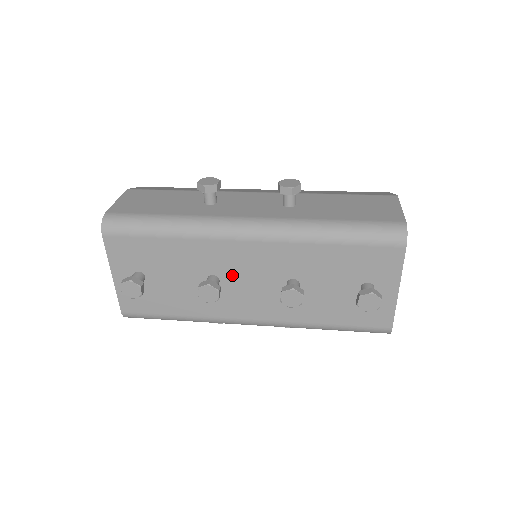
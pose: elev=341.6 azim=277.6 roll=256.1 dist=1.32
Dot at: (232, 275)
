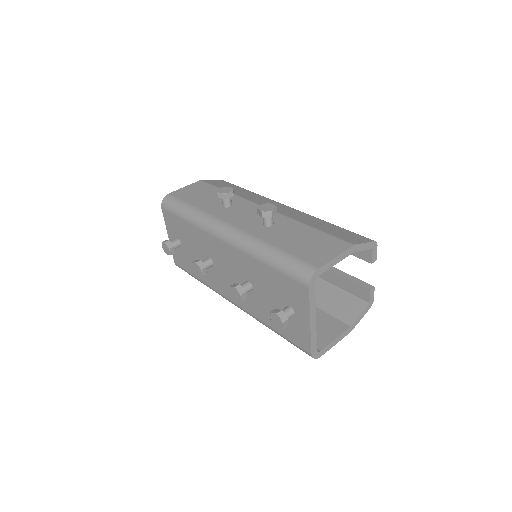
Dot at: (219, 262)
